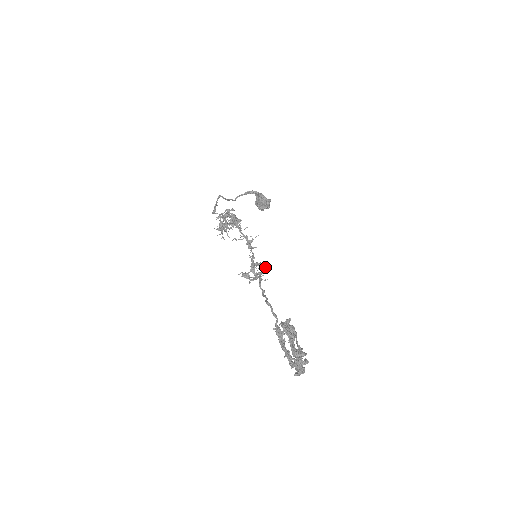
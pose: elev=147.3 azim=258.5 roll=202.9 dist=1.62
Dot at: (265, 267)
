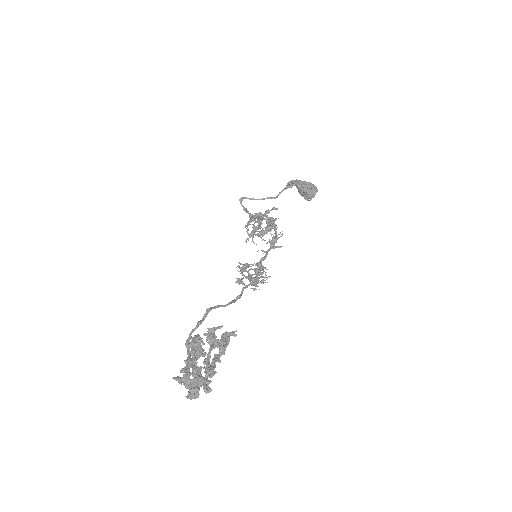
Dot at: (261, 267)
